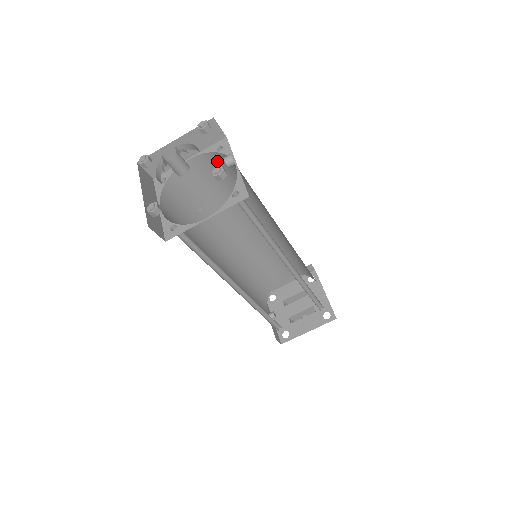
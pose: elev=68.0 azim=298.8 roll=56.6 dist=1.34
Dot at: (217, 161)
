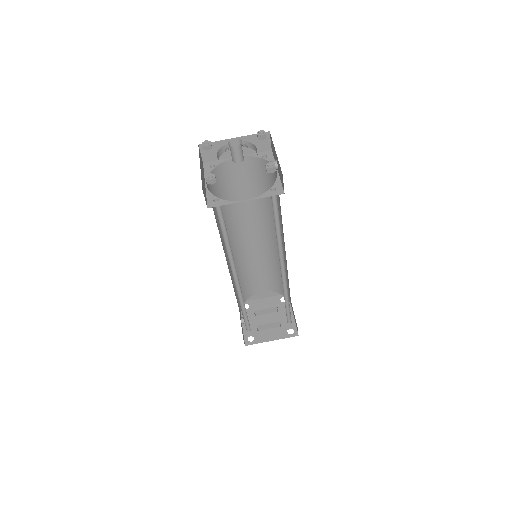
Dot at: (258, 166)
